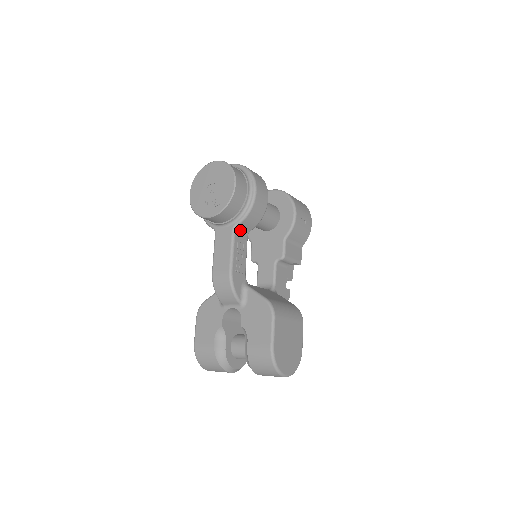
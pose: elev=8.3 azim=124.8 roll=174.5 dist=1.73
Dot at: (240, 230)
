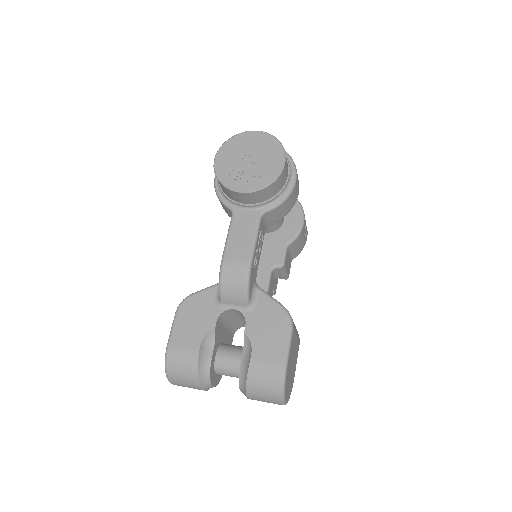
Dot at: (264, 219)
